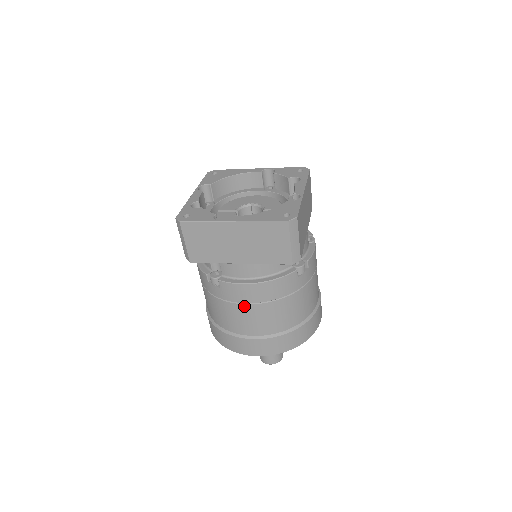
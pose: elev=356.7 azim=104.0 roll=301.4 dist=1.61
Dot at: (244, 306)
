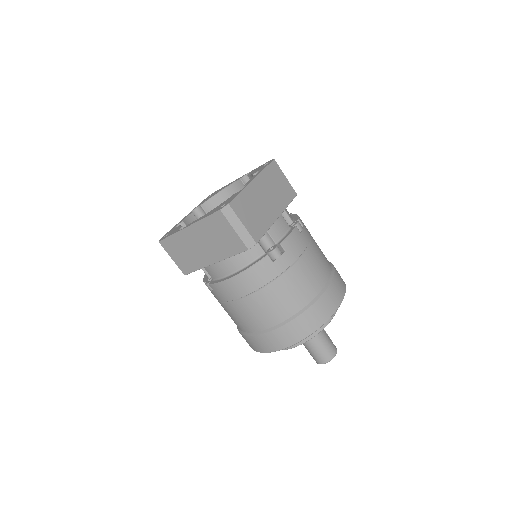
Dot at: (236, 303)
